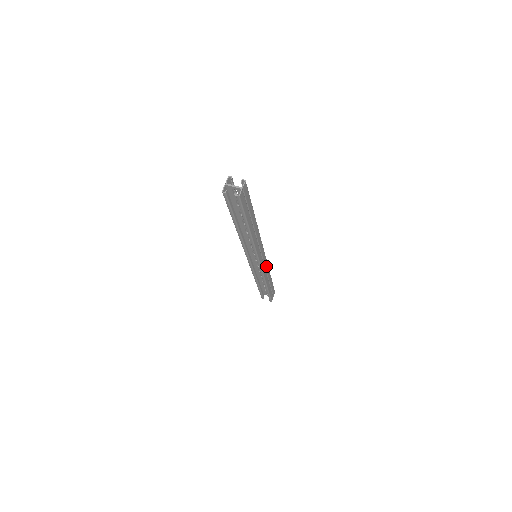
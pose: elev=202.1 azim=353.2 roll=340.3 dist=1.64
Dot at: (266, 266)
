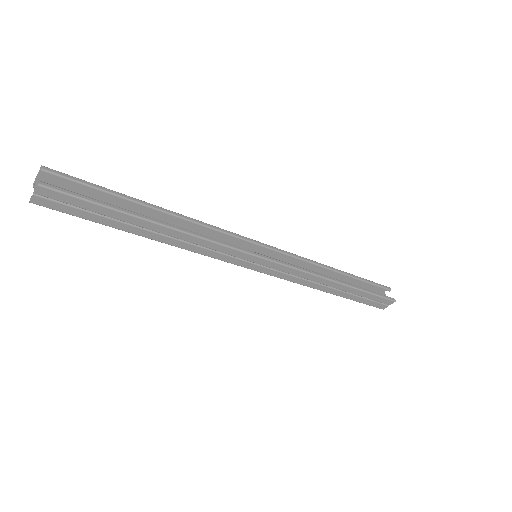
Dot at: (297, 273)
